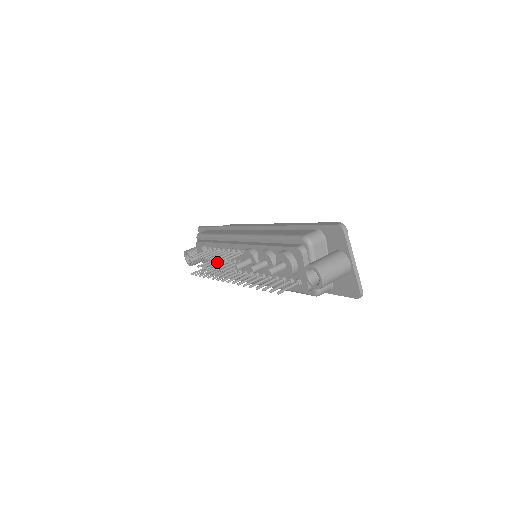
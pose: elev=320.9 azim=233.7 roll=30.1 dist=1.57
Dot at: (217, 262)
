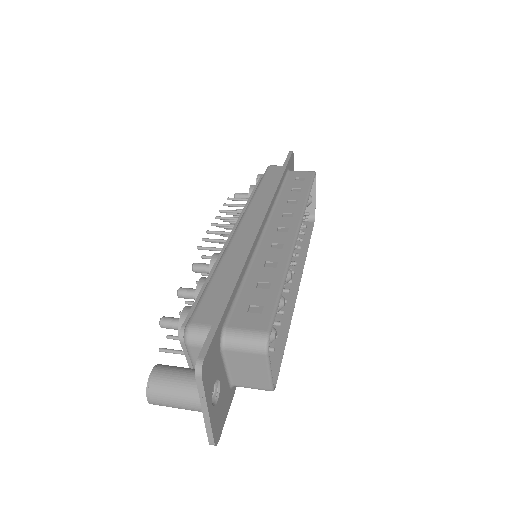
Dot at: occluded
